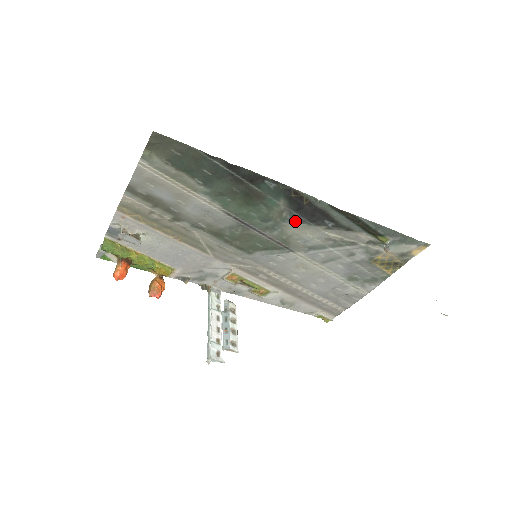
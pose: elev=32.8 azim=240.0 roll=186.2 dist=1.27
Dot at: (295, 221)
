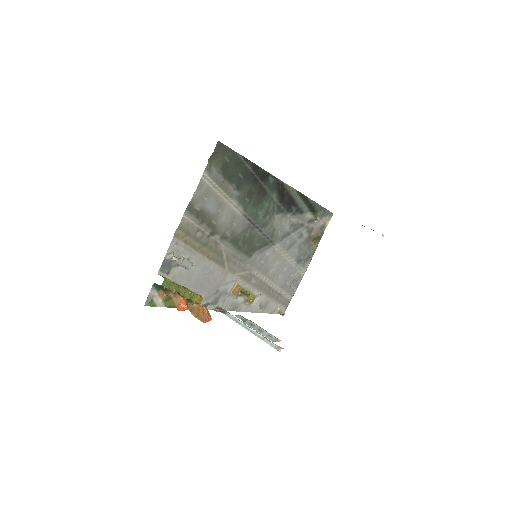
Dot at: (279, 212)
